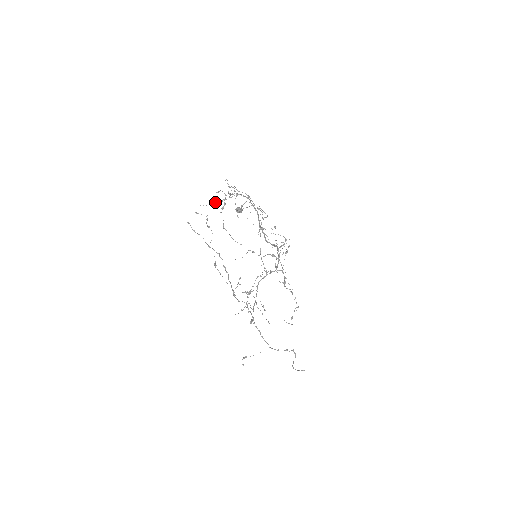
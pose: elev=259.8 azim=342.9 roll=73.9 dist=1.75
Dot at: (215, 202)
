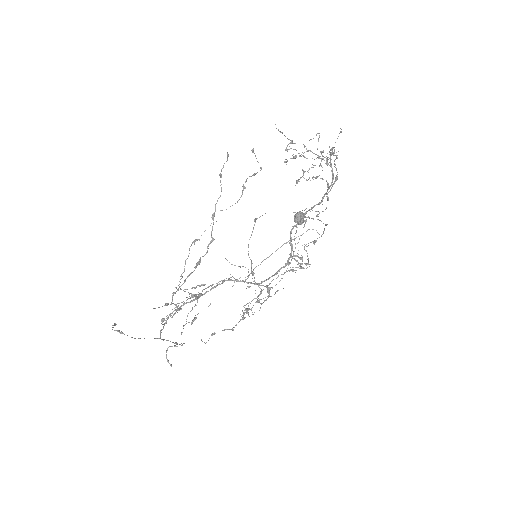
Dot at: occluded
